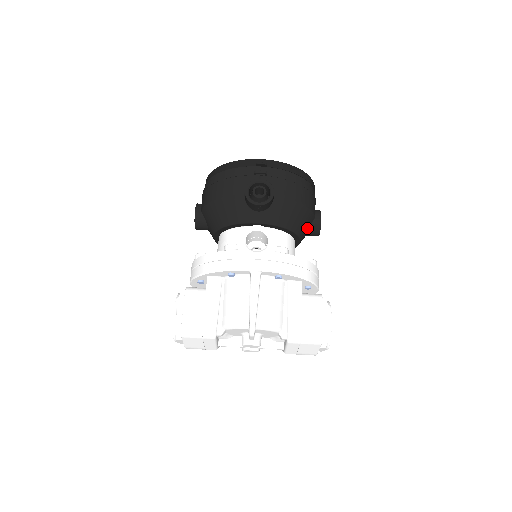
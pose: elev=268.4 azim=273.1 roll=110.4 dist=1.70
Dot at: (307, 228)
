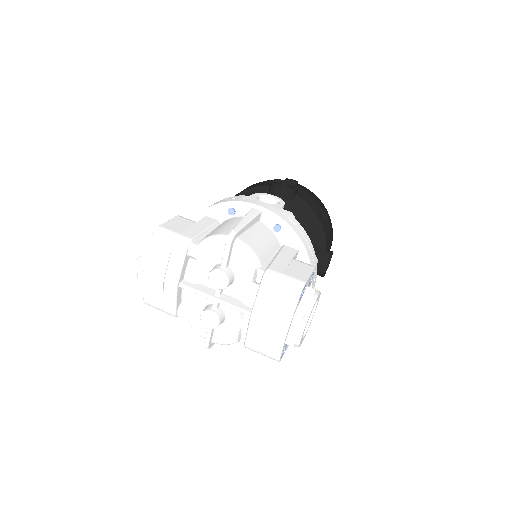
Dot at: (316, 253)
